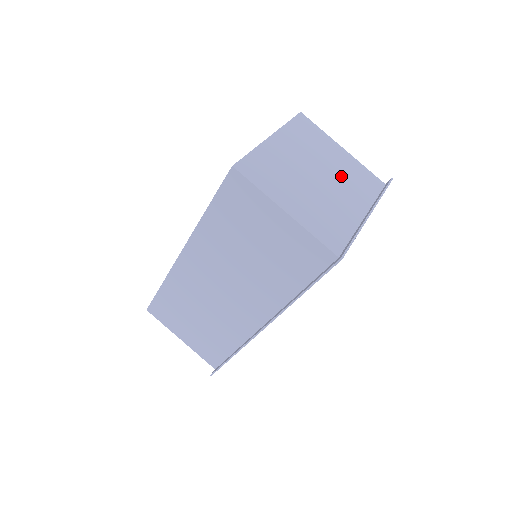
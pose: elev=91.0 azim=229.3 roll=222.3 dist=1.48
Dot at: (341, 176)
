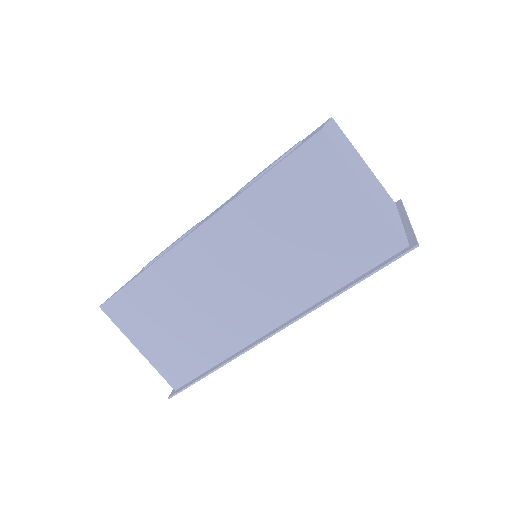
Dot at: (375, 181)
